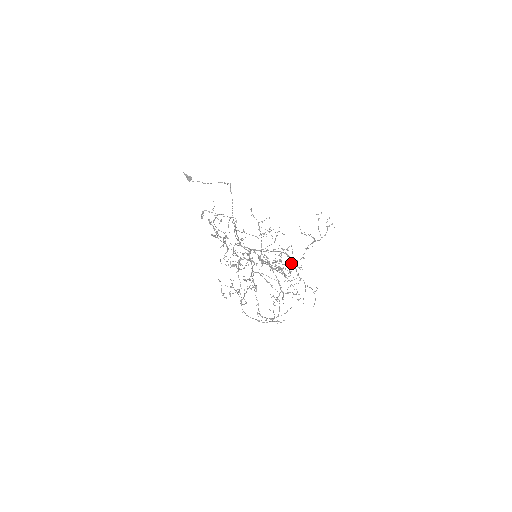
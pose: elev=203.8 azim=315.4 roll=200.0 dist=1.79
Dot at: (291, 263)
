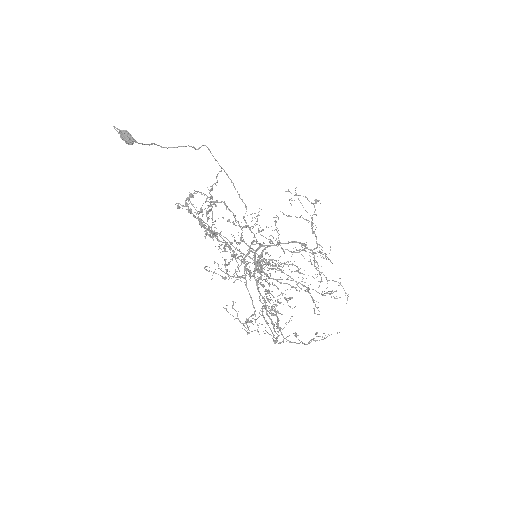
Dot at: occluded
